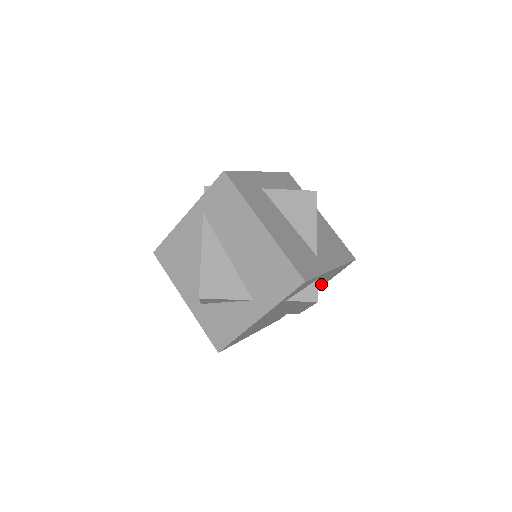
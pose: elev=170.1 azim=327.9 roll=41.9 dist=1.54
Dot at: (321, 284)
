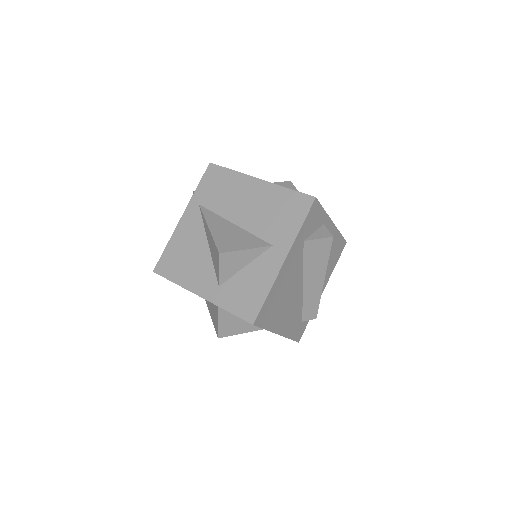
Dot at: (326, 270)
